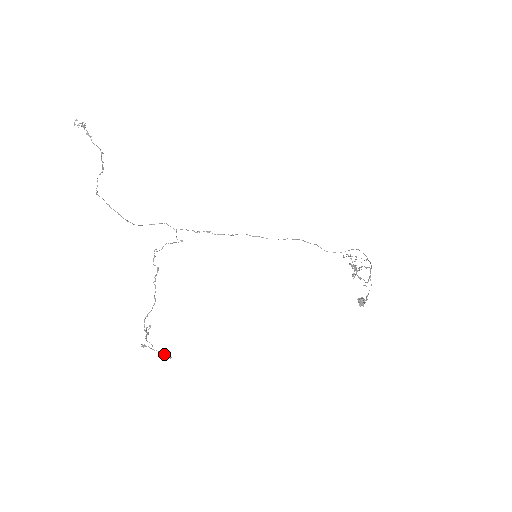
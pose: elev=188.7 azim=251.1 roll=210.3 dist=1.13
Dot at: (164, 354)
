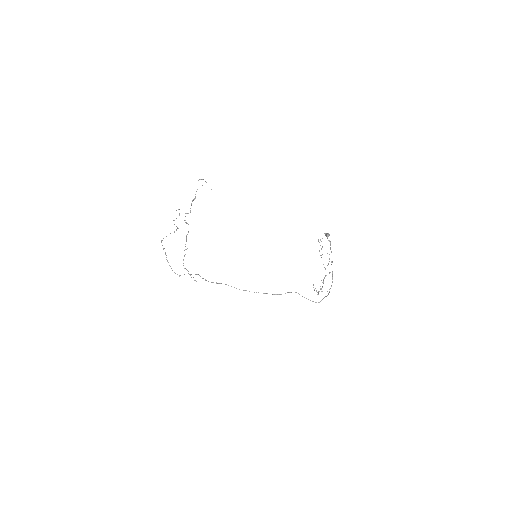
Dot at: occluded
